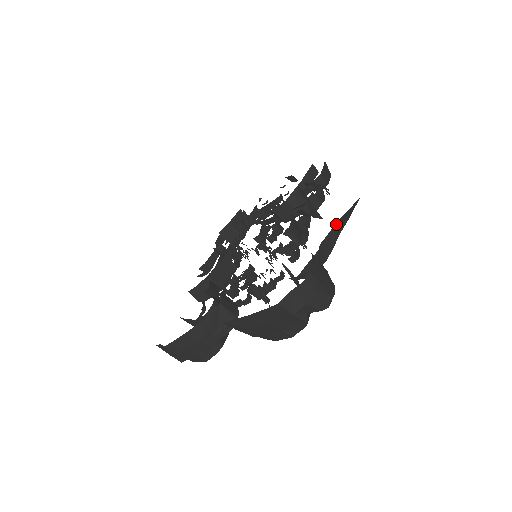
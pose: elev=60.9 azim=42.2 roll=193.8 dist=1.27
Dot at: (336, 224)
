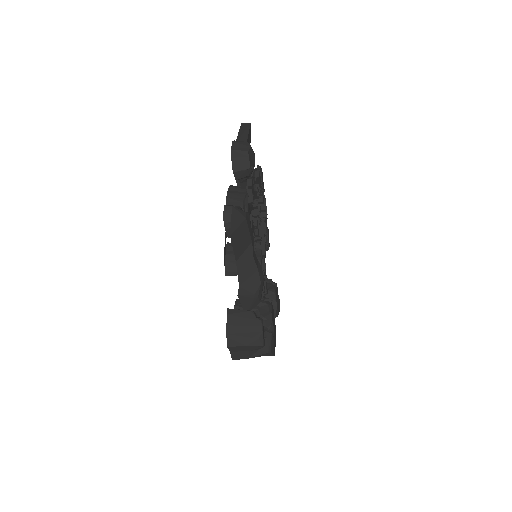
Dot at: (237, 262)
